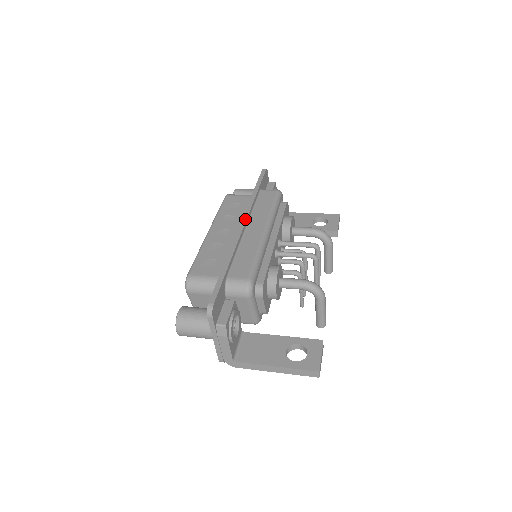
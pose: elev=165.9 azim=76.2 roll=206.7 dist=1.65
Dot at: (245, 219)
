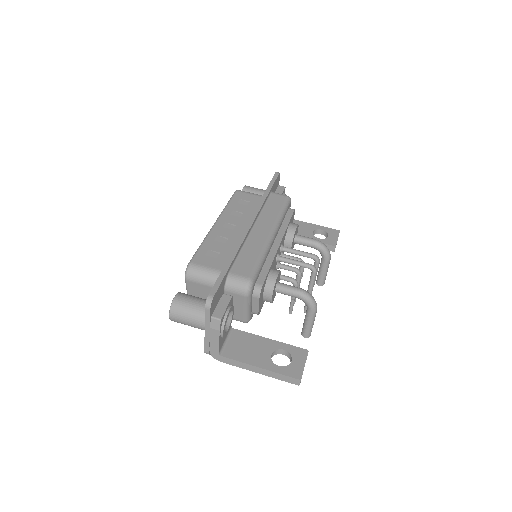
Dot at: (254, 218)
